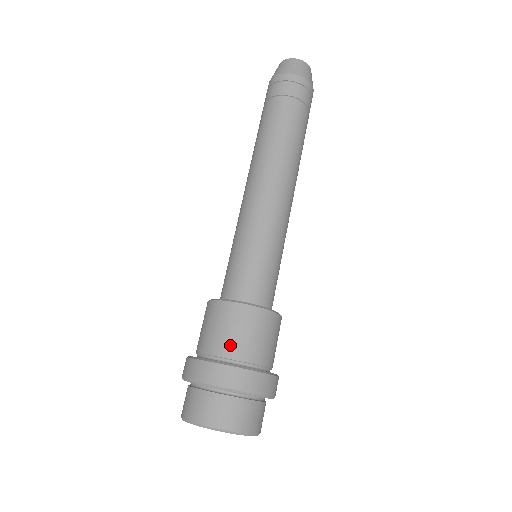
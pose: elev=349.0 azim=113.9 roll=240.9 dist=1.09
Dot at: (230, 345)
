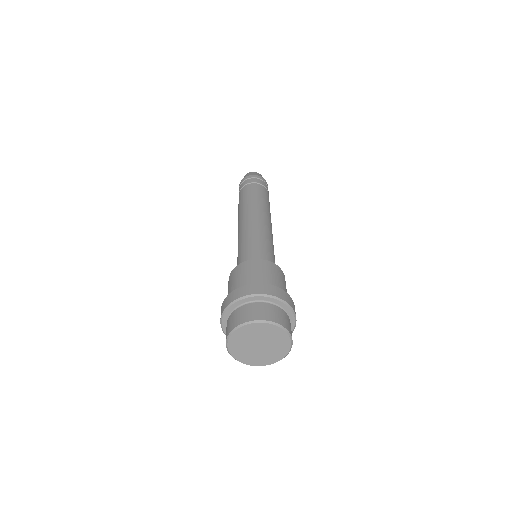
Dot at: (270, 280)
